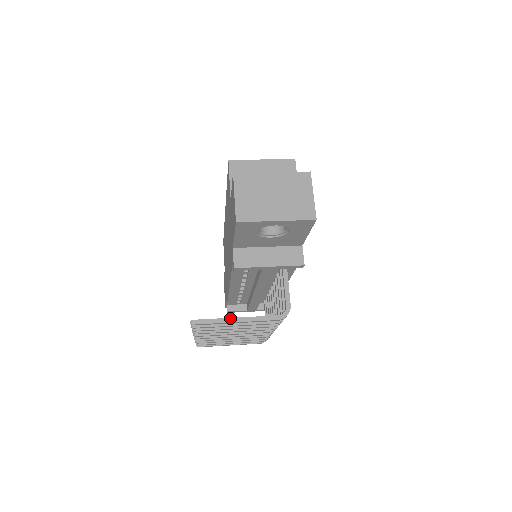
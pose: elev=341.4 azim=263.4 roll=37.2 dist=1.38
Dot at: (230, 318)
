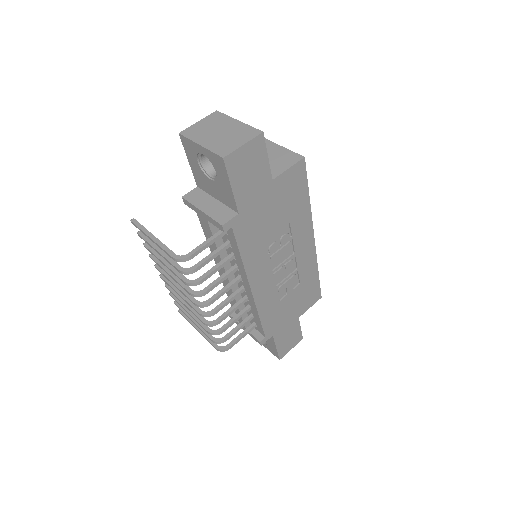
Dot at: (151, 233)
